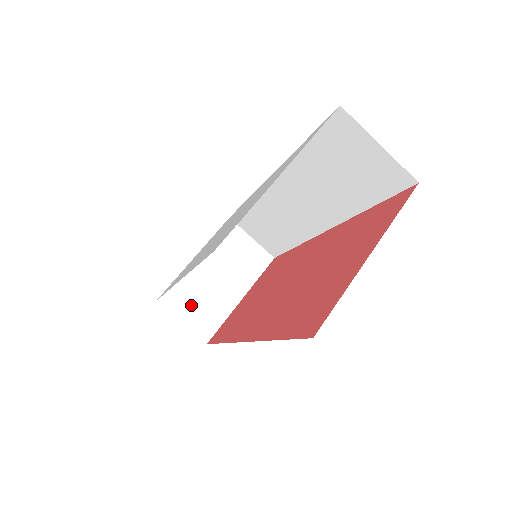
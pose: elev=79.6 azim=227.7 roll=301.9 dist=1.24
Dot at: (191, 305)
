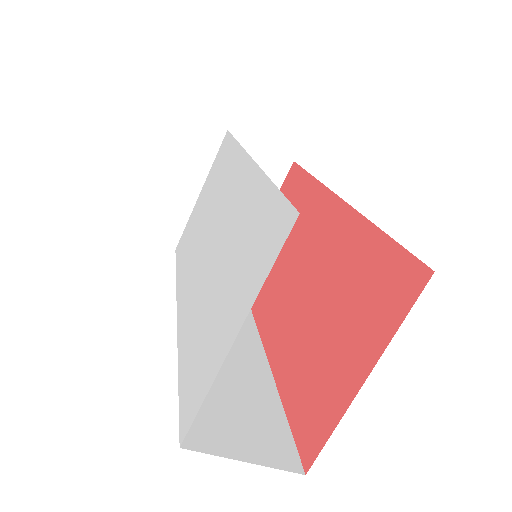
Dot at: occluded
